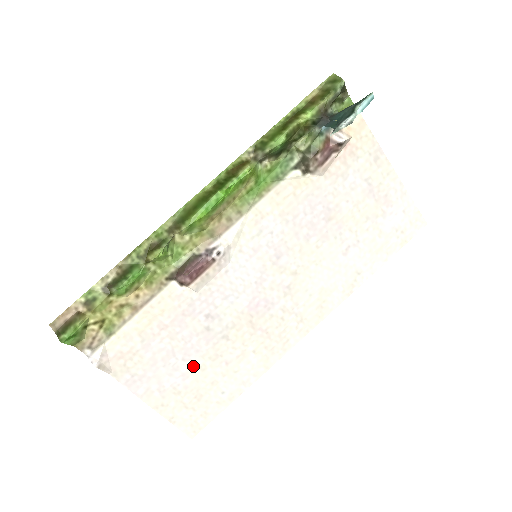
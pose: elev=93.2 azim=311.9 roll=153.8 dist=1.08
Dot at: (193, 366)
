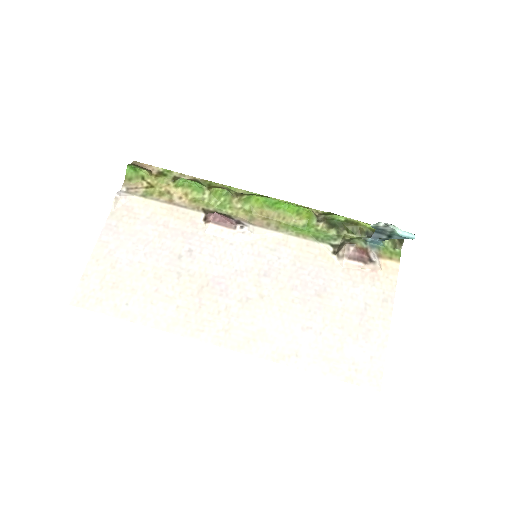
Dot at: (142, 265)
